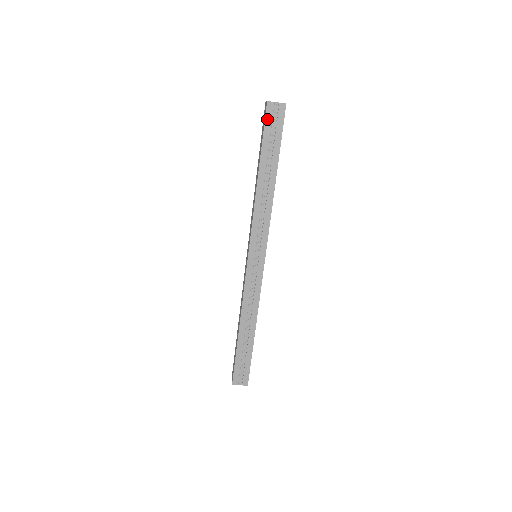
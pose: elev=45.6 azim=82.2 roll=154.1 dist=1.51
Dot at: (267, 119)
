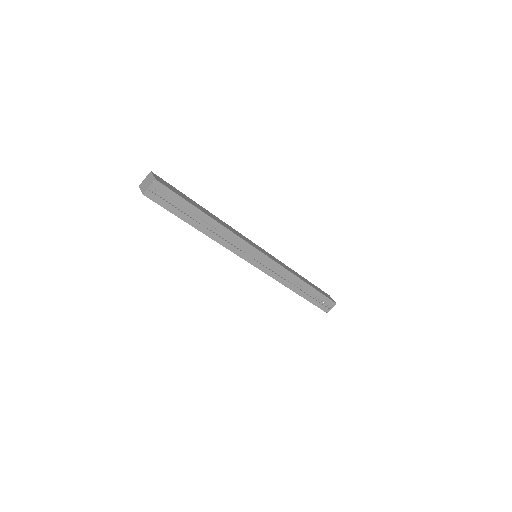
Dot at: (158, 202)
